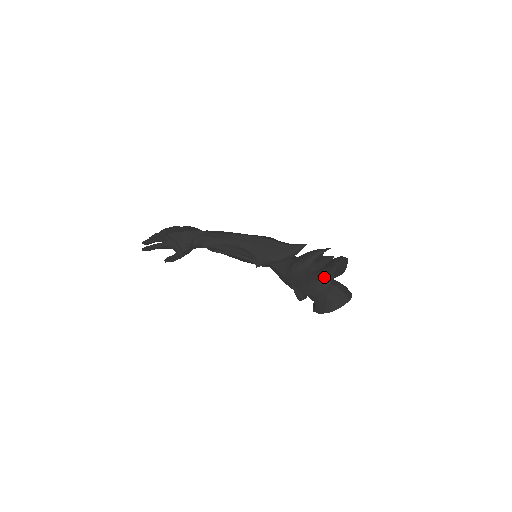
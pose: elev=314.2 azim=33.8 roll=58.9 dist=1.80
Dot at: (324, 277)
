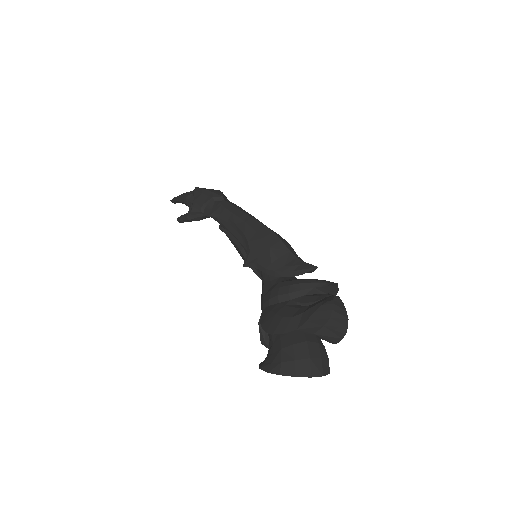
Dot at: (296, 314)
